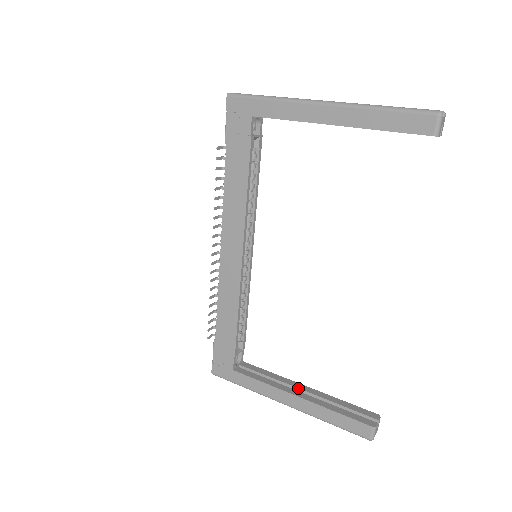
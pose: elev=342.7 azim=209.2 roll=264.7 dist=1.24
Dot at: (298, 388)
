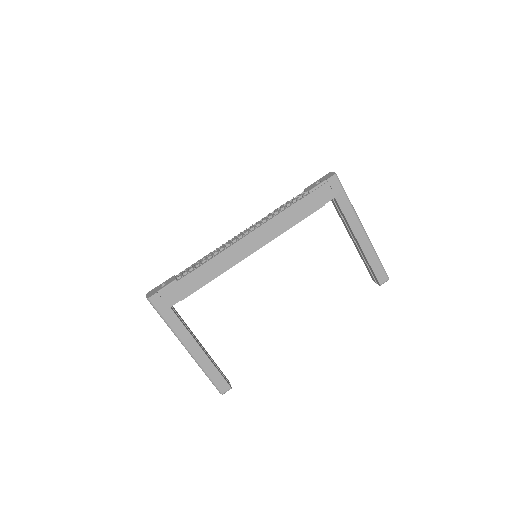
Dot at: (199, 343)
